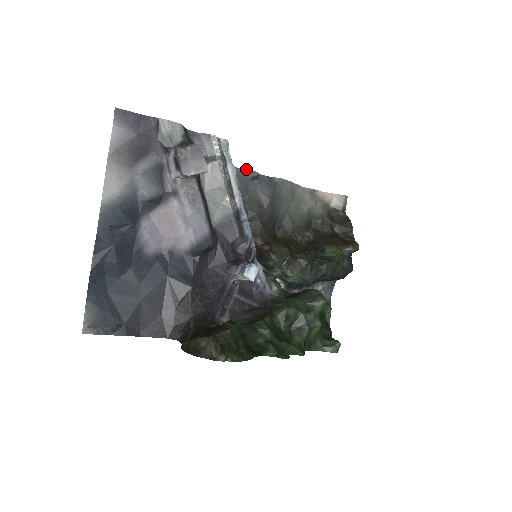
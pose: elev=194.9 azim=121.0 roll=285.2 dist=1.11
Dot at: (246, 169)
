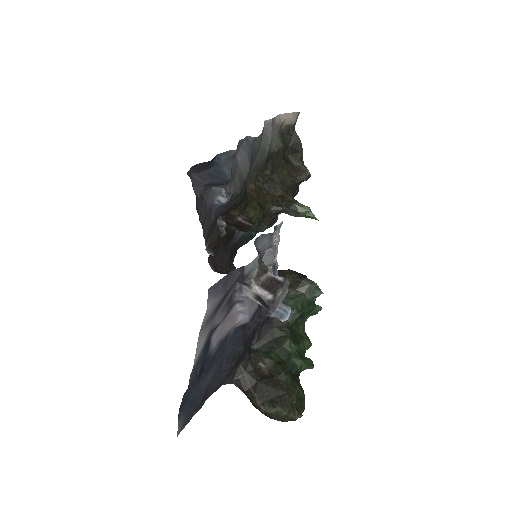
Dot at: (233, 150)
